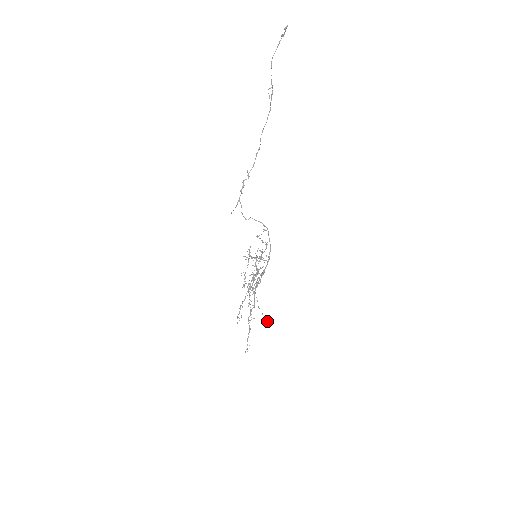
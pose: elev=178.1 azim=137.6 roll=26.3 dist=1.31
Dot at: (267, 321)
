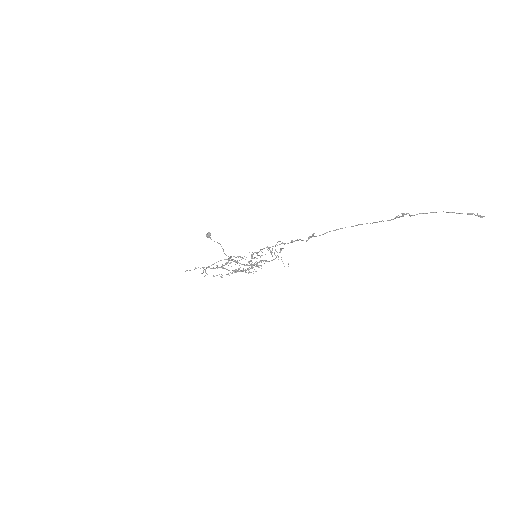
Dot at: occluded
